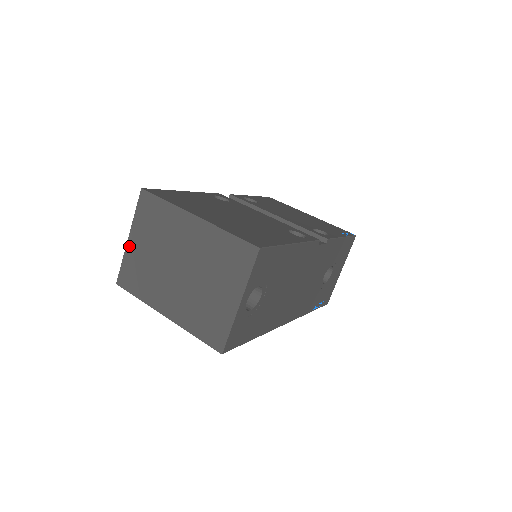
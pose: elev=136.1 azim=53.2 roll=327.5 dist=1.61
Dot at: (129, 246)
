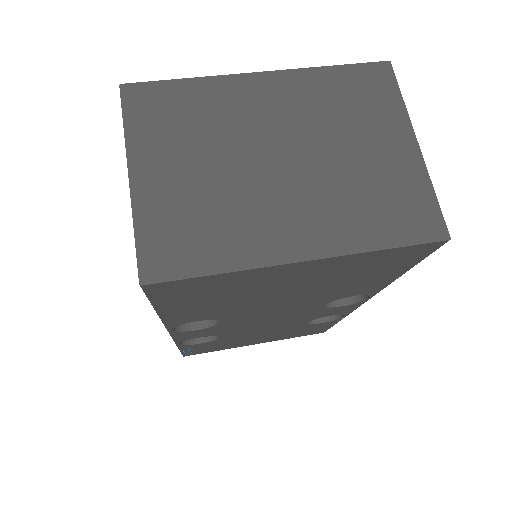
Dot at: (139, 190)
